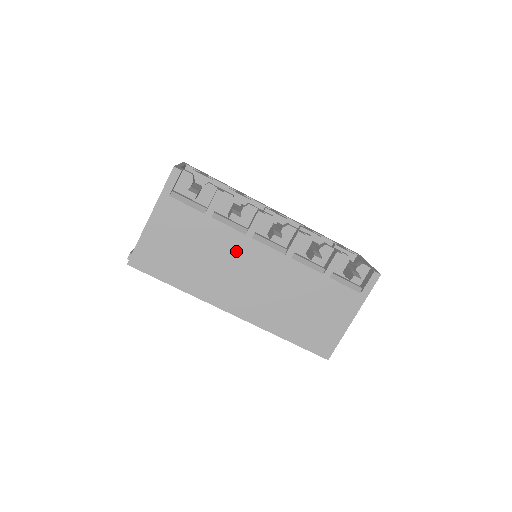
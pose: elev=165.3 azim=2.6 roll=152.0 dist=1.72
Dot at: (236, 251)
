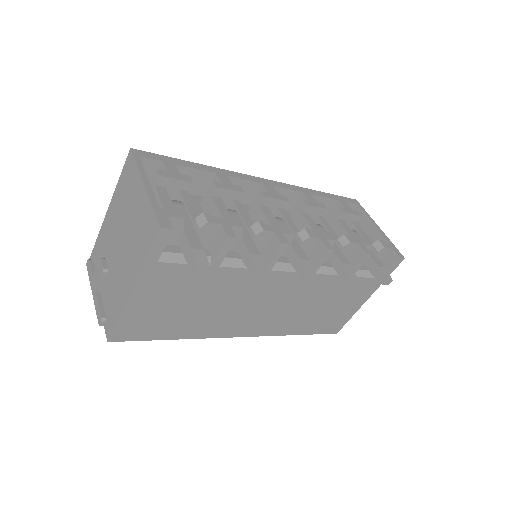
Dot at: (250, 287)
